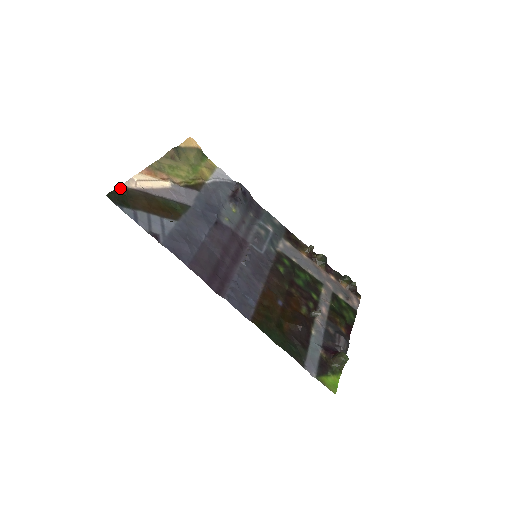
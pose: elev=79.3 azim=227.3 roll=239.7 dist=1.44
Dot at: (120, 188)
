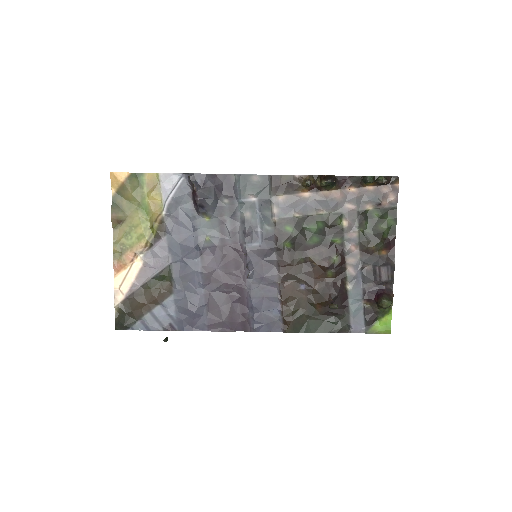
Dot at: (116, 311)
